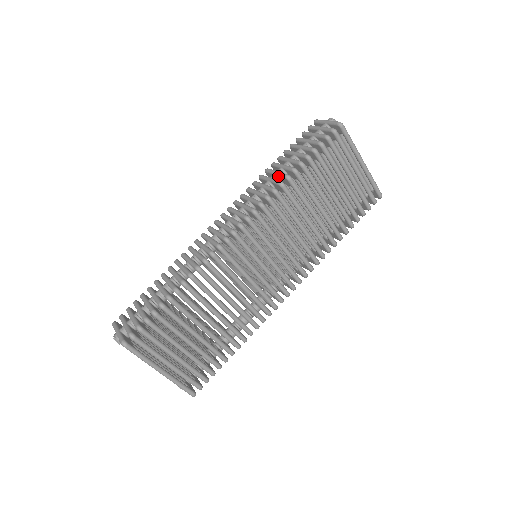
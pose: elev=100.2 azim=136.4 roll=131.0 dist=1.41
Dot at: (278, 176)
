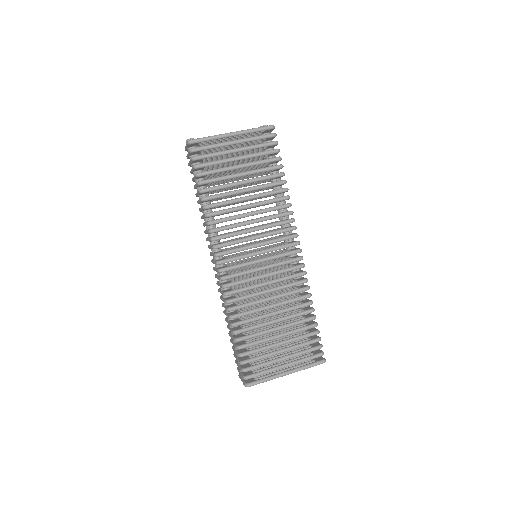
Dot at: (203, 211)
